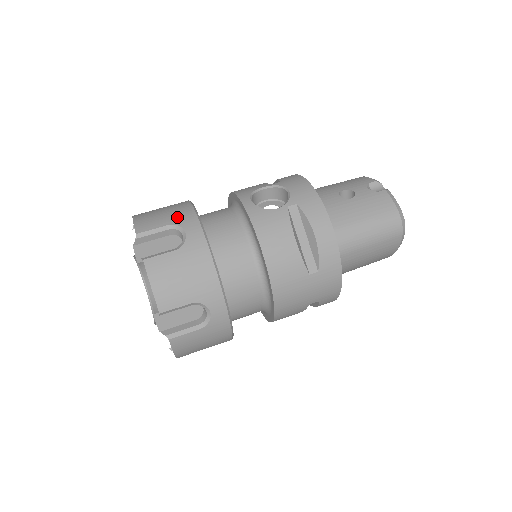
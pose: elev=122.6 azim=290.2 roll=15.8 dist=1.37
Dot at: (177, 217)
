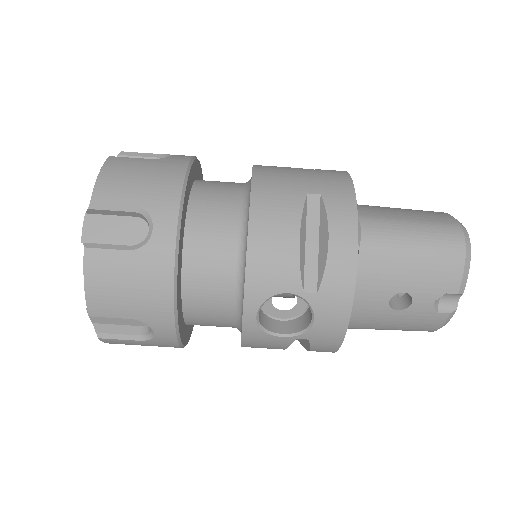
Dot at: (147, 313)
